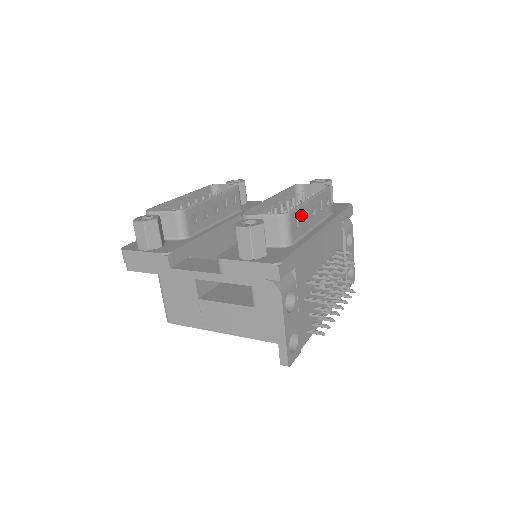
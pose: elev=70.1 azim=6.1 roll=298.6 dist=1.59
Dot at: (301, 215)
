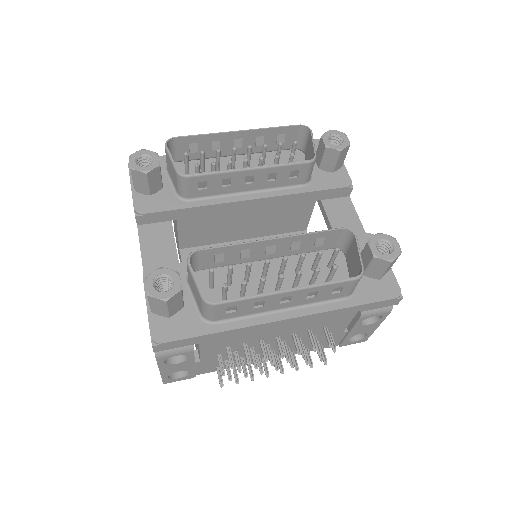
Dot at: (249, 304)
